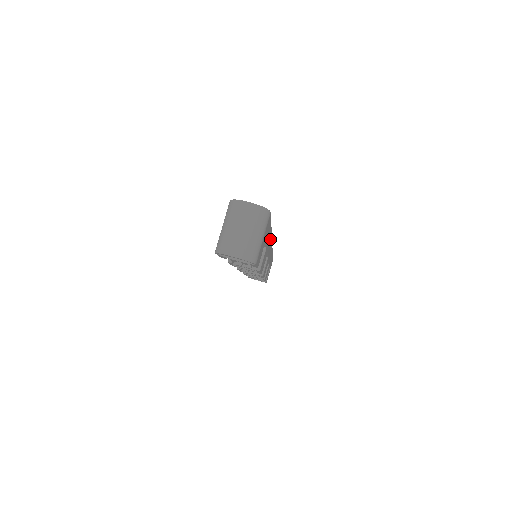
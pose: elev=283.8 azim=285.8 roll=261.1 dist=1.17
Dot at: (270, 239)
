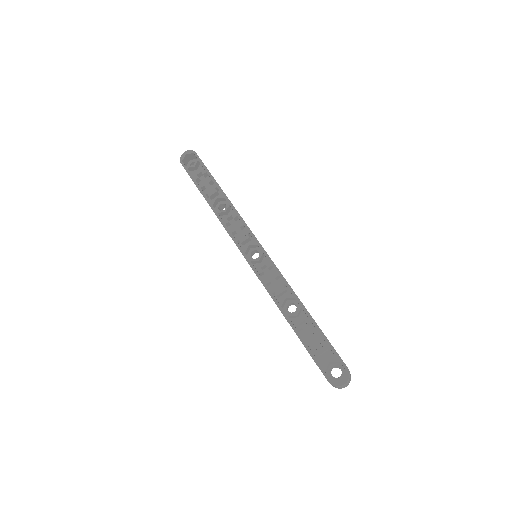
Dot at: (298, 298)
